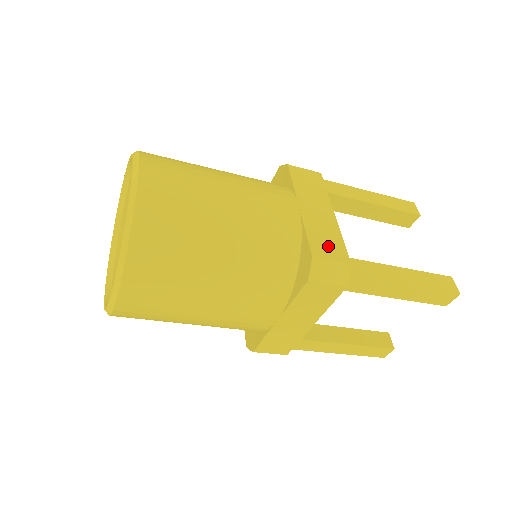
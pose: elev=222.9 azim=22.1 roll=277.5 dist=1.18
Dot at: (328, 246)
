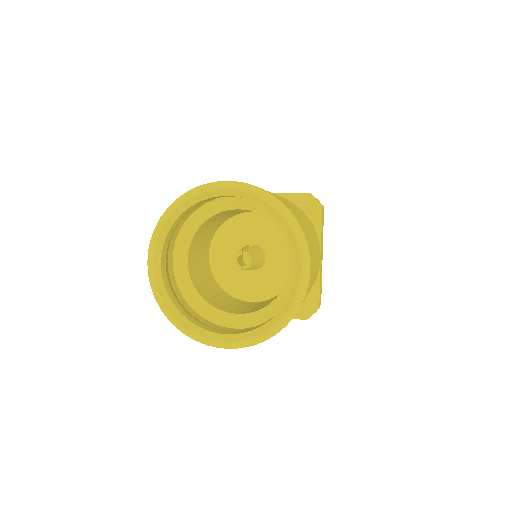
Dot at: occluded
